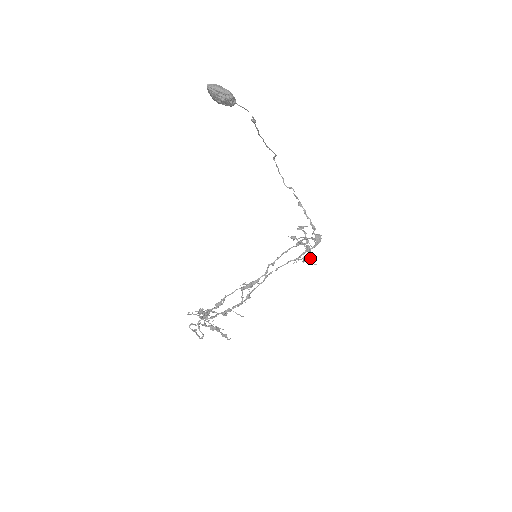
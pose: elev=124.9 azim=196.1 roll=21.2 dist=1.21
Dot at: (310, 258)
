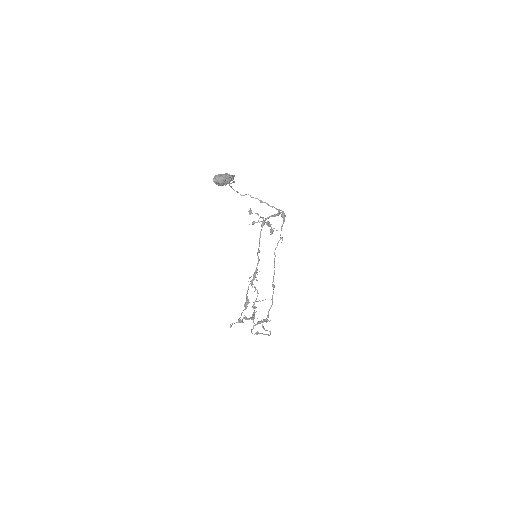
Dot at: occluded
